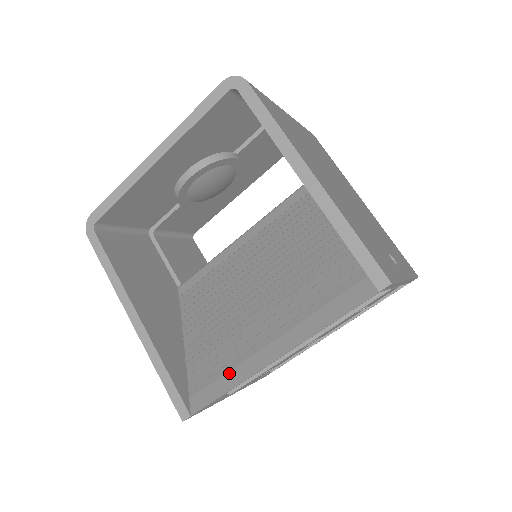
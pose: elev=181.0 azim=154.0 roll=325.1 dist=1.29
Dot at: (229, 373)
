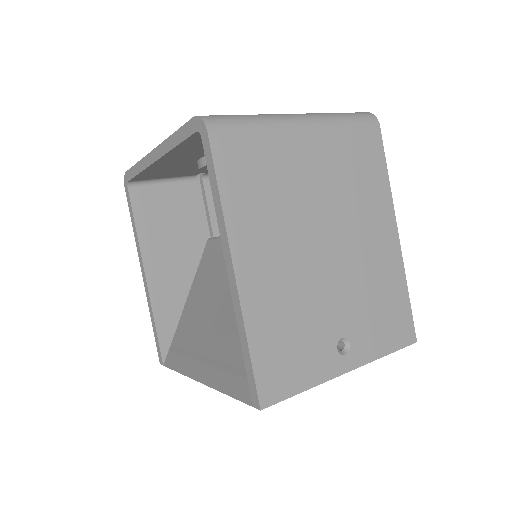
Dot at: (184, 359)
